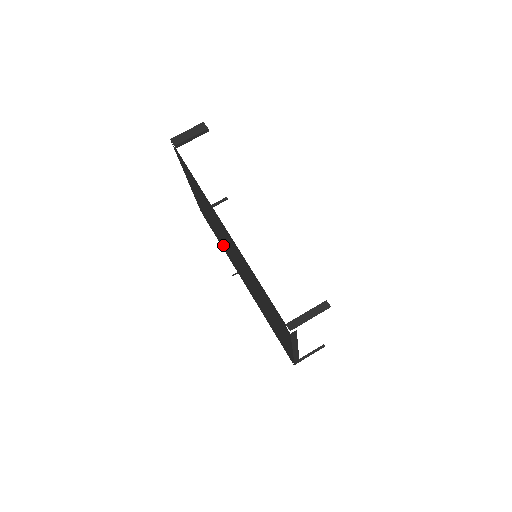
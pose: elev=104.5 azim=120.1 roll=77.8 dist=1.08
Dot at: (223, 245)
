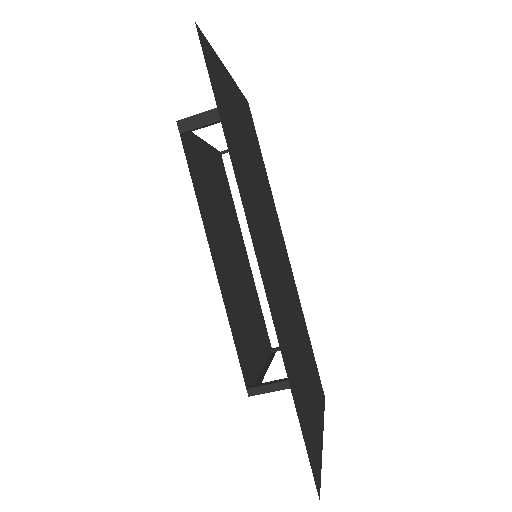
Dot at: (231, 214)
